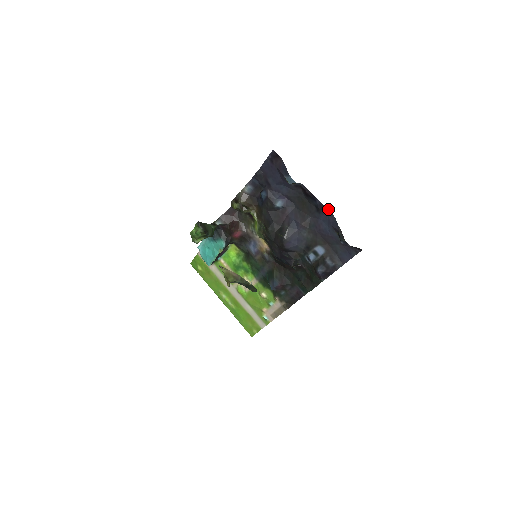
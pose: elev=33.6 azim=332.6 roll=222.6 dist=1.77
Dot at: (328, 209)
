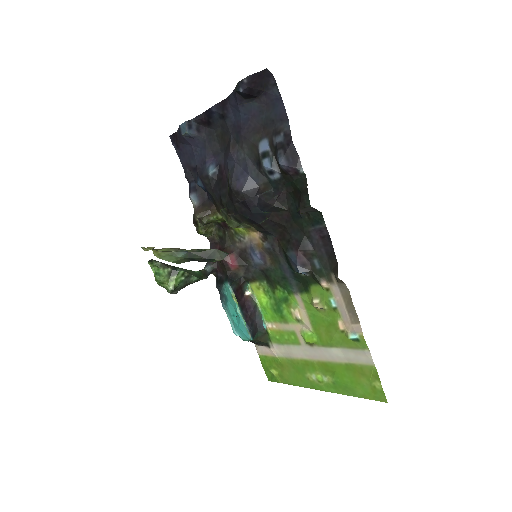
Dot at: (224, 100)
